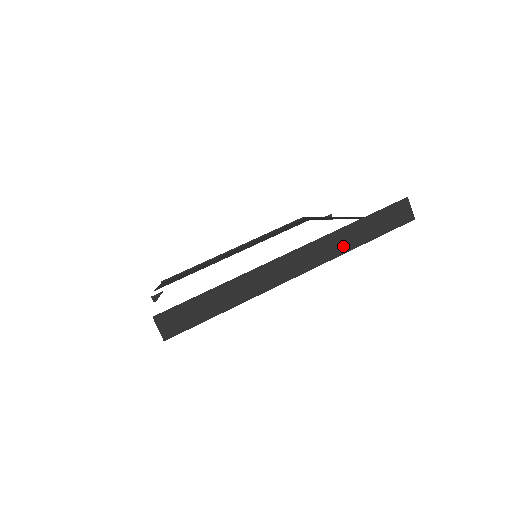
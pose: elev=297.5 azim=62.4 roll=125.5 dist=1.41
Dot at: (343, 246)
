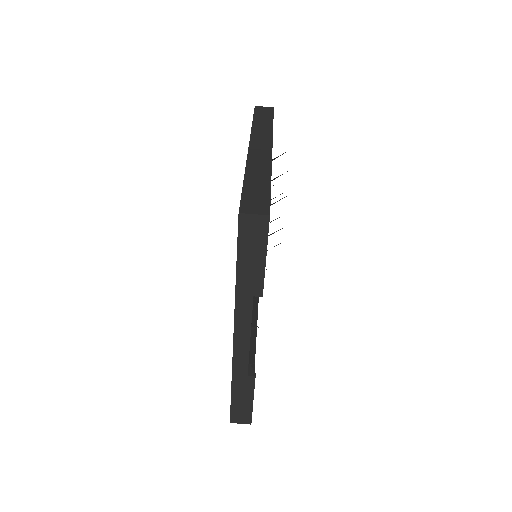
Dot at: (266, 130)
